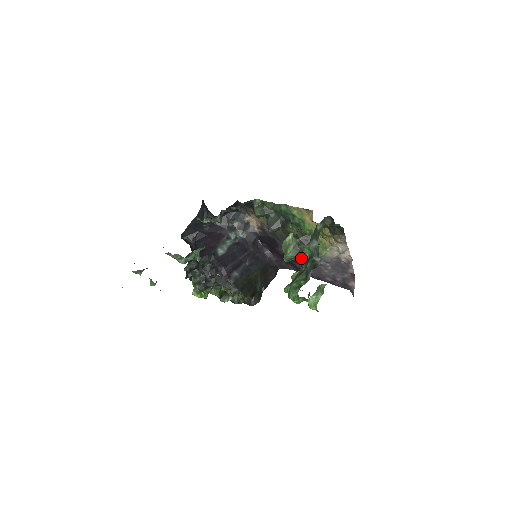
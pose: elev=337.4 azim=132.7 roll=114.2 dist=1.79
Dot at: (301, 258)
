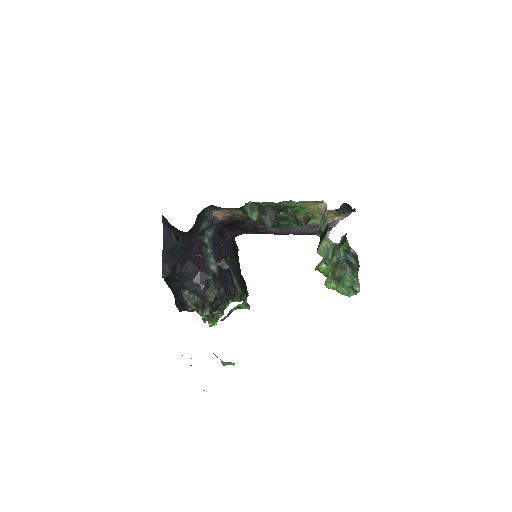
Dot at: (338, 255)
